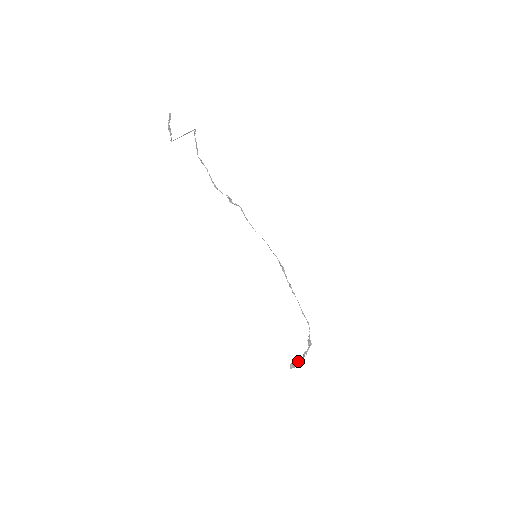
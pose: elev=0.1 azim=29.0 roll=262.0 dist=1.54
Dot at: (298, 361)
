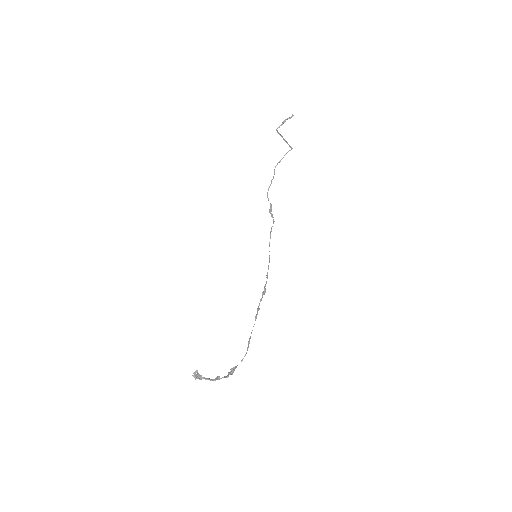
Dot at: occluded
